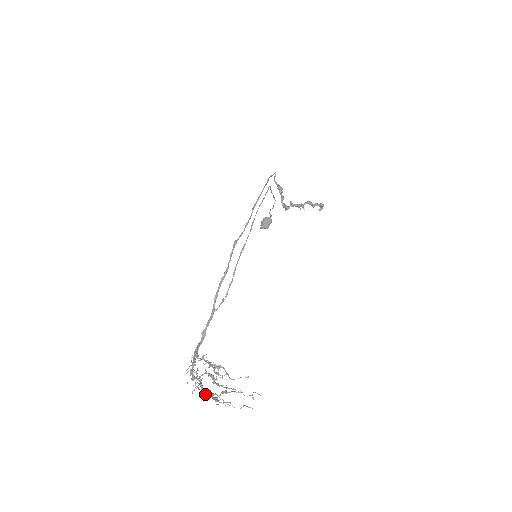
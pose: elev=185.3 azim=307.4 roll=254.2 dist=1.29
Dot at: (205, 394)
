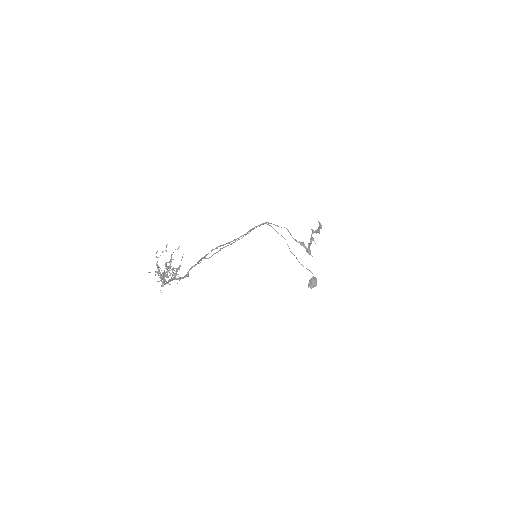
Dot at: (155, 271)
